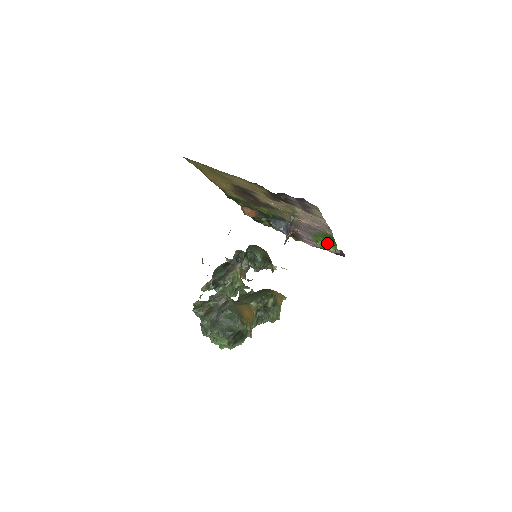
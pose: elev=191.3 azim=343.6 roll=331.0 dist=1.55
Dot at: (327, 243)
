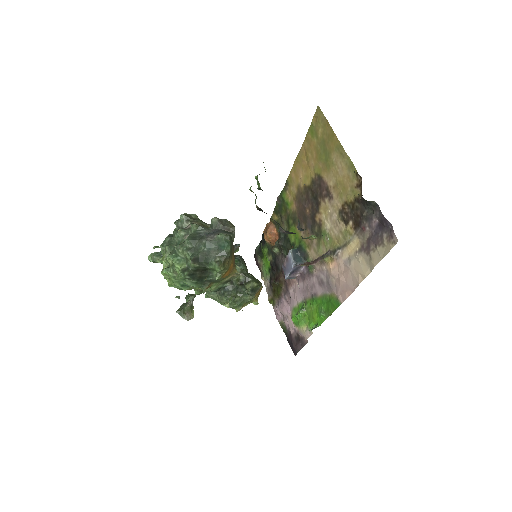
Dot at: (311, 317)
